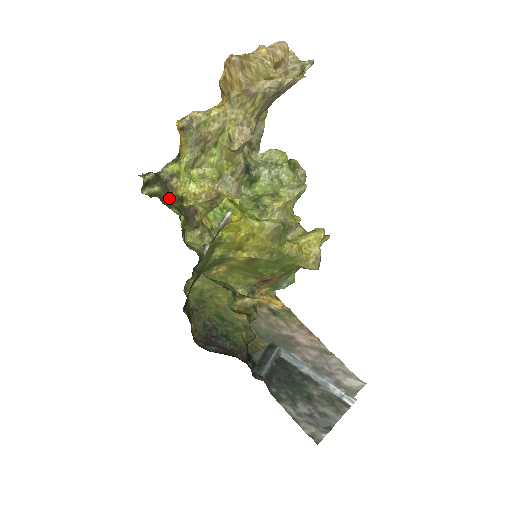
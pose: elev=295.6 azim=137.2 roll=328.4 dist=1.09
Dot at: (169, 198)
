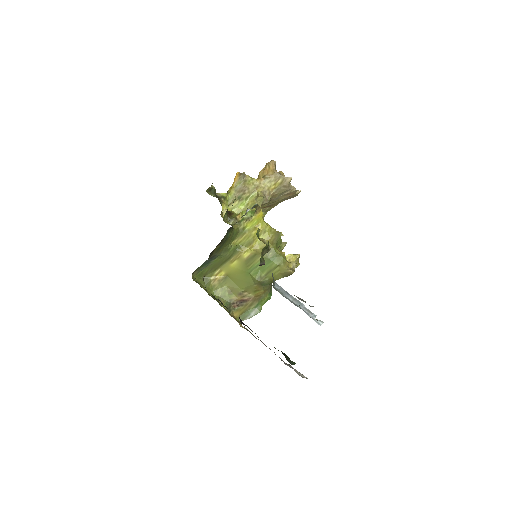
Dot at: (220, 201)
